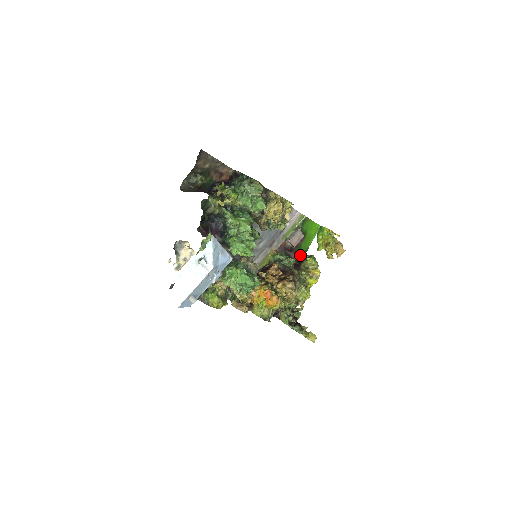
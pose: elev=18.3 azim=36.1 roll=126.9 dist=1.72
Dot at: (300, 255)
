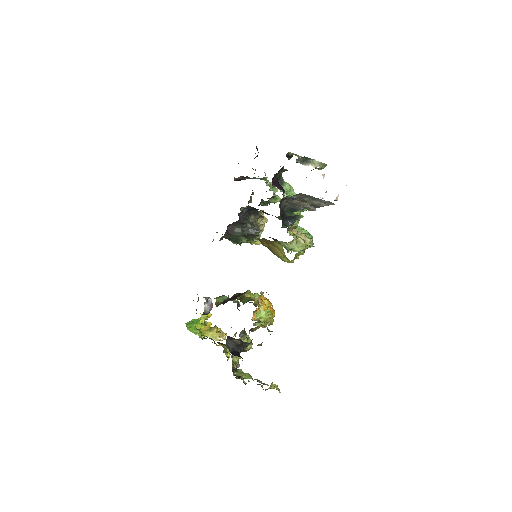
Dot at: occluded
